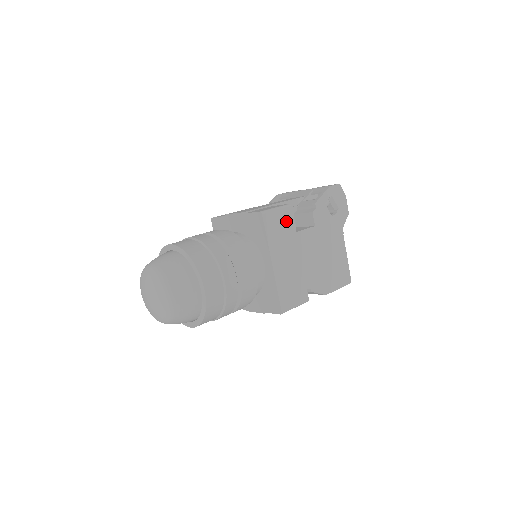
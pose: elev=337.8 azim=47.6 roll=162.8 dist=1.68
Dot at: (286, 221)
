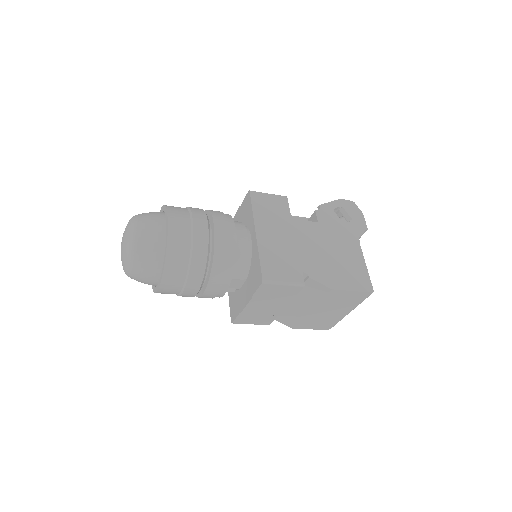
Dot at: (279, 206)
